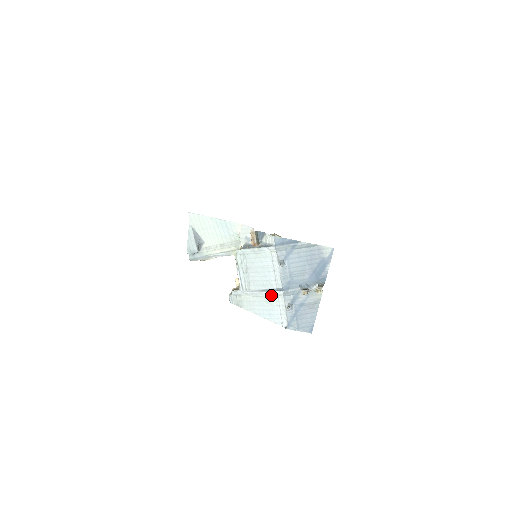
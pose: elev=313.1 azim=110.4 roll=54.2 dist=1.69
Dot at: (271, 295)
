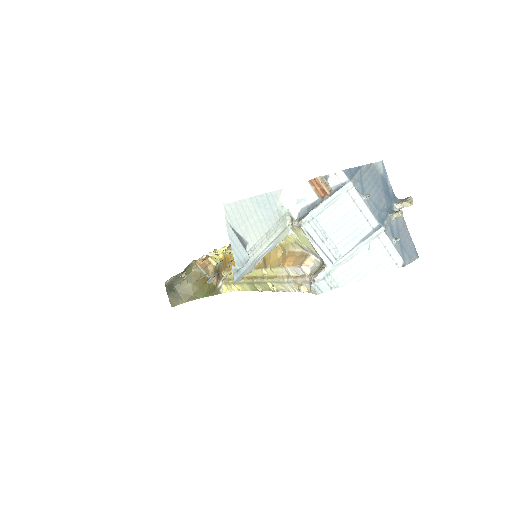
Dot at: (369, 242)
